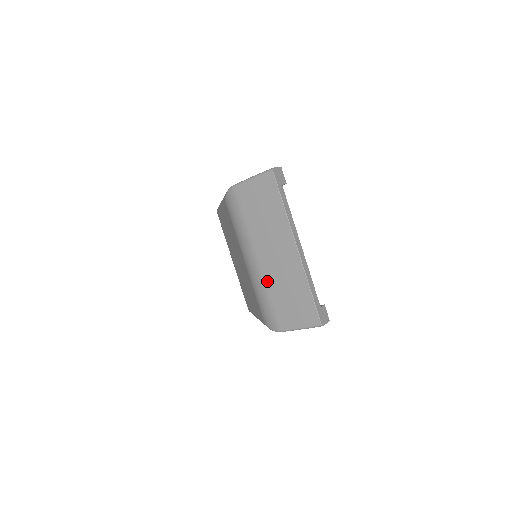
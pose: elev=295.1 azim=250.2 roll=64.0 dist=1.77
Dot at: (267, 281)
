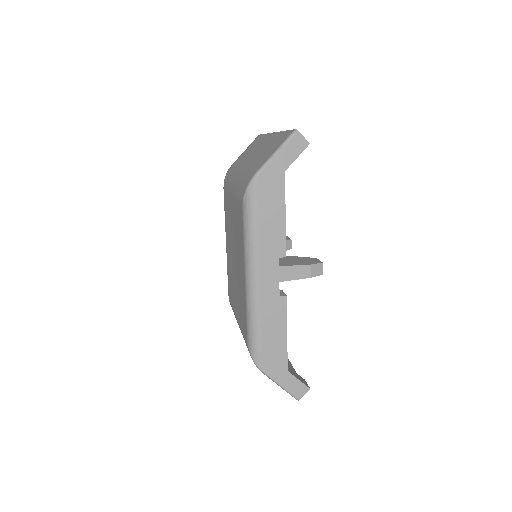
Dot at: (247, 168)
